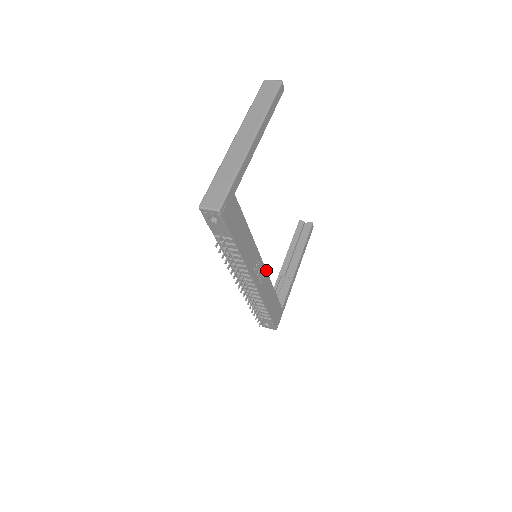
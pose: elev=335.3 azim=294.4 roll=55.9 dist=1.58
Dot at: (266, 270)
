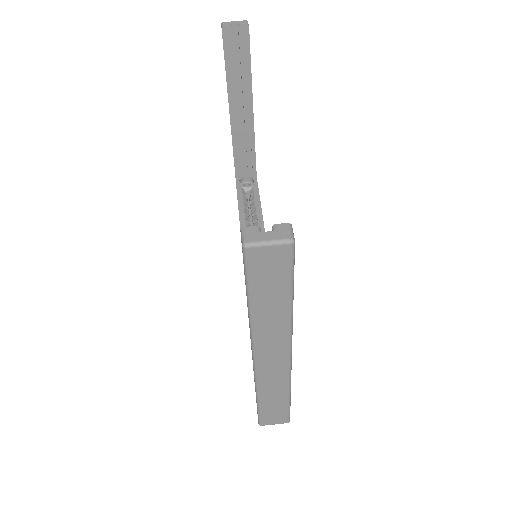
Dot at: occluded
